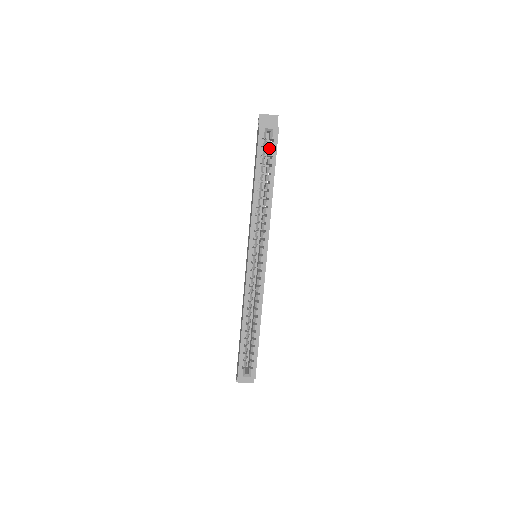
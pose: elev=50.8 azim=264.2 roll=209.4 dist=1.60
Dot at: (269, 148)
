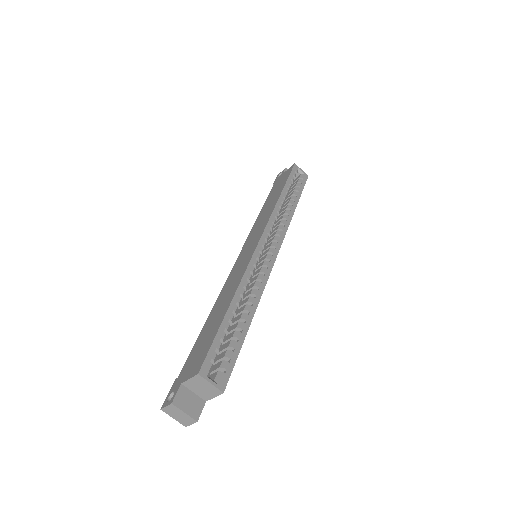
Dot at: occluded
